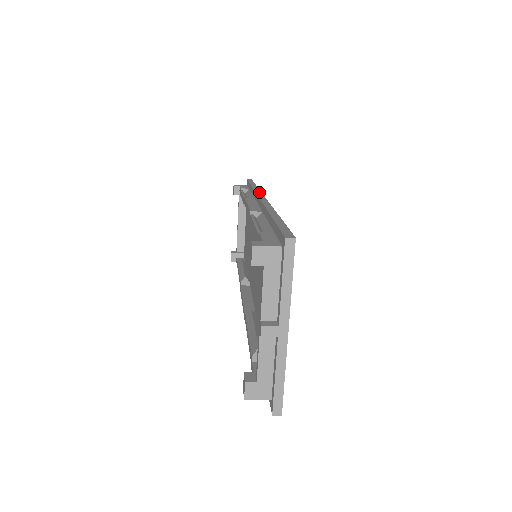
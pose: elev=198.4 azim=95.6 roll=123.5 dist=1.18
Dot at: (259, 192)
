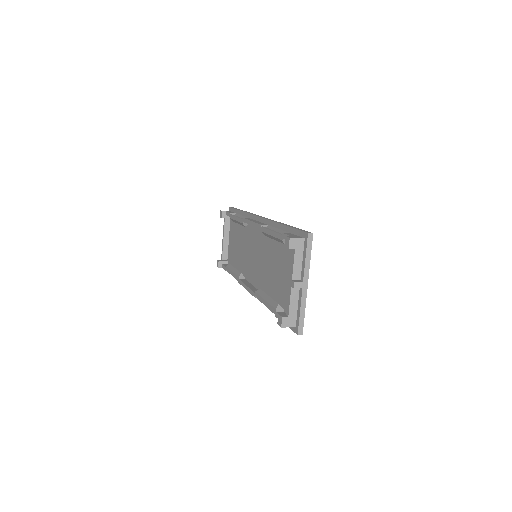
Dot at: (254, 214)
